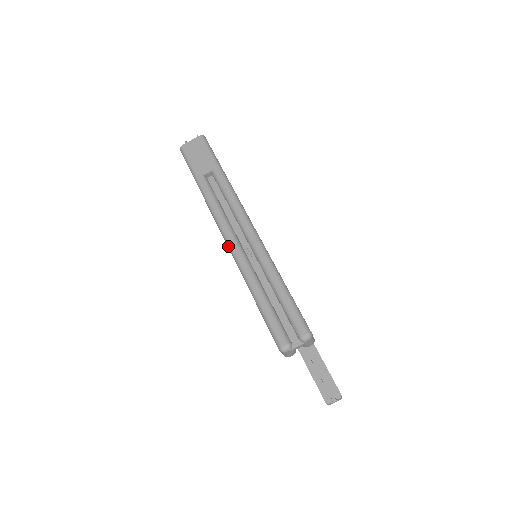
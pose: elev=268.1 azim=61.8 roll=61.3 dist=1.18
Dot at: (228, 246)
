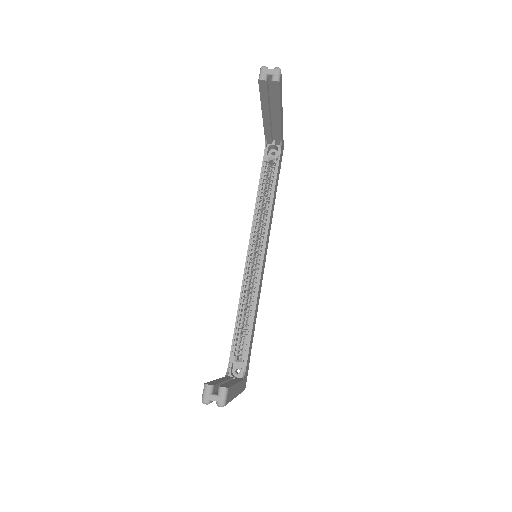
Dot at: occluded
